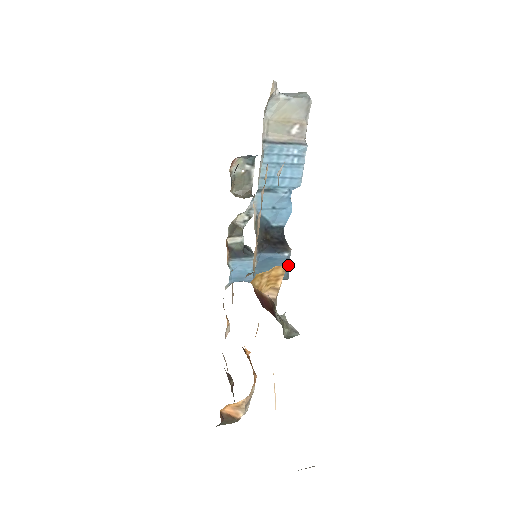
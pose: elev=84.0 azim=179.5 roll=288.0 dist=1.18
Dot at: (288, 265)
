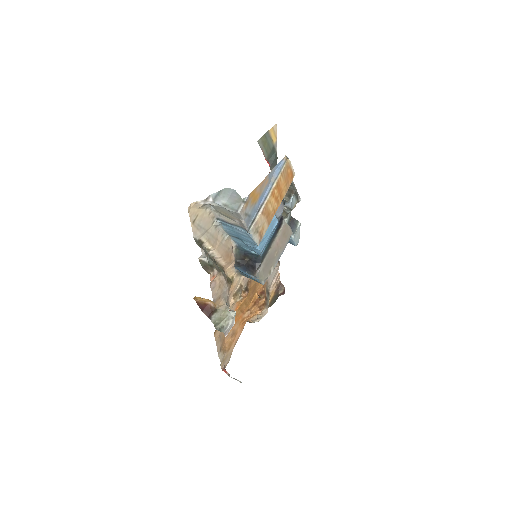
Dot at: (258, 280)
